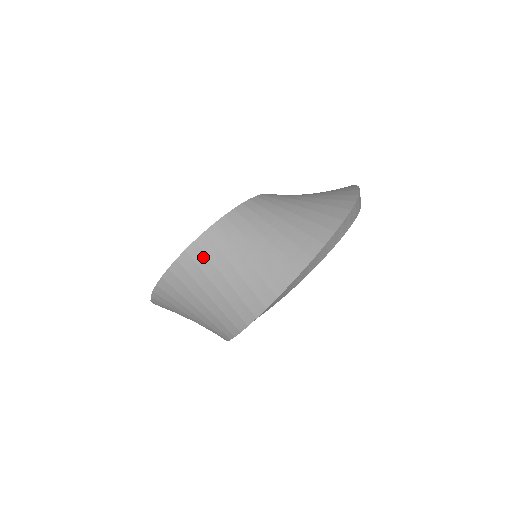
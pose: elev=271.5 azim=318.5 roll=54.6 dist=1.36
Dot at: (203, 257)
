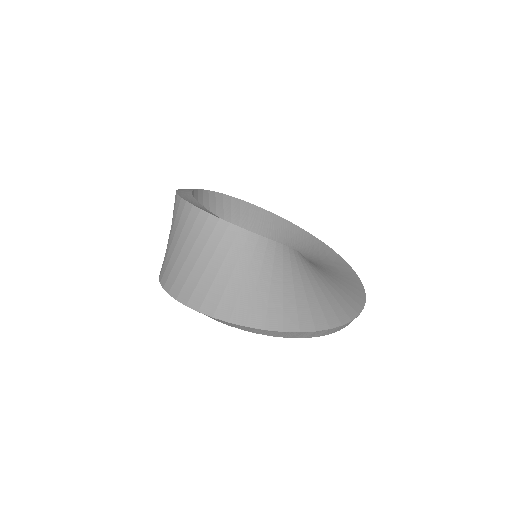
Dot at: (185, 218)
